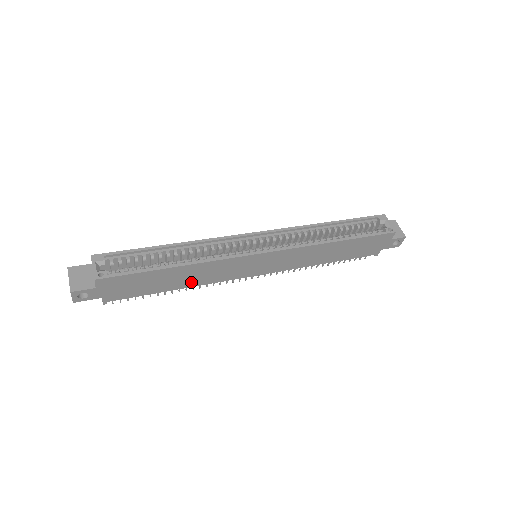
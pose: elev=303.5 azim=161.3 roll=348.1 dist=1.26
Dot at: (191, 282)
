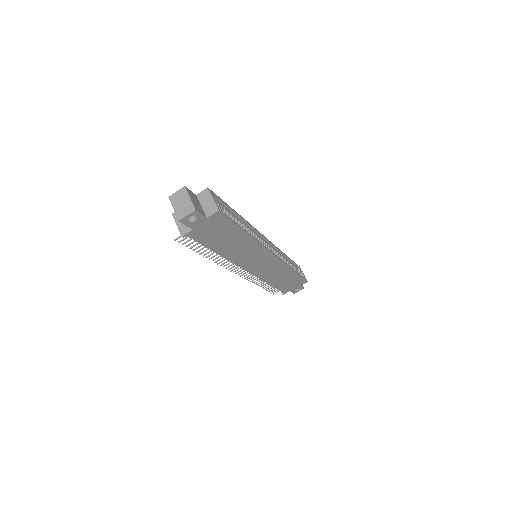
Dot at: (230, 253)
